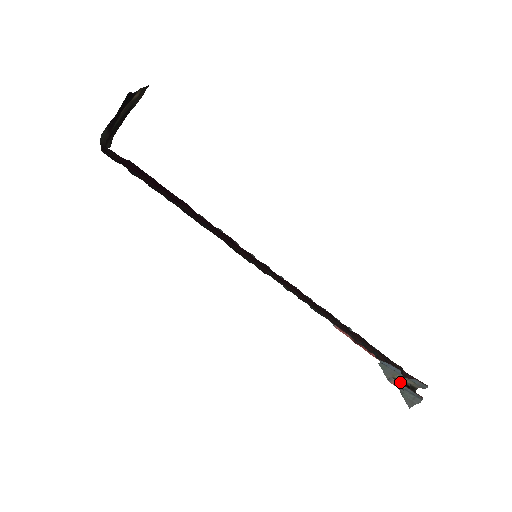
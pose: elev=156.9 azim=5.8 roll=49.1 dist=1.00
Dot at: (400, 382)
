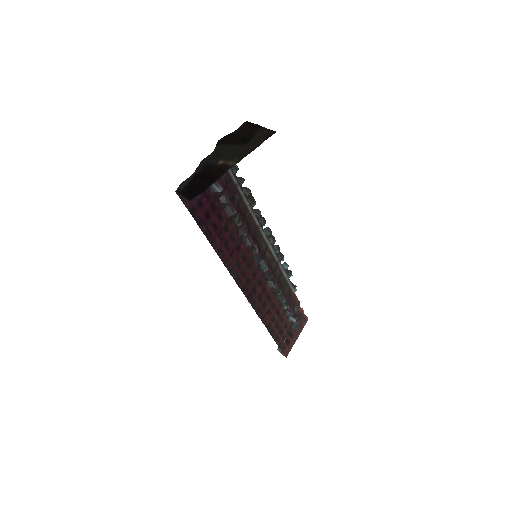
Dot at: occluded
